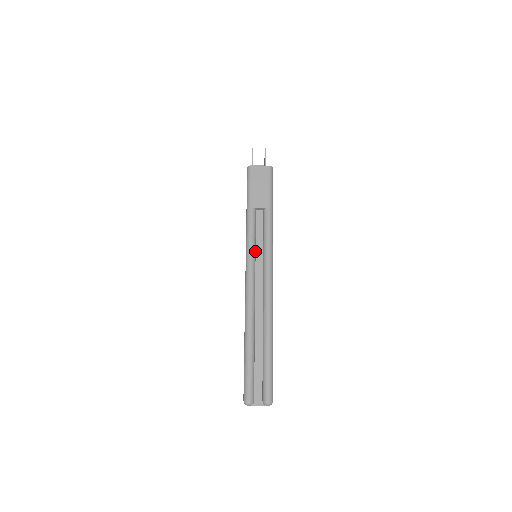
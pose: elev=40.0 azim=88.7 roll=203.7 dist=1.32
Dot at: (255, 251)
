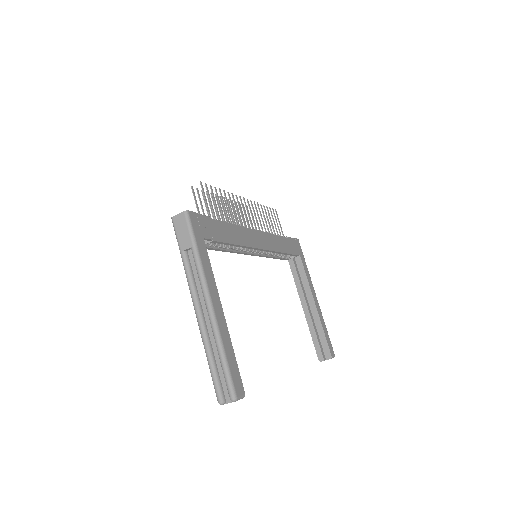
Dot at: (195, 285)
